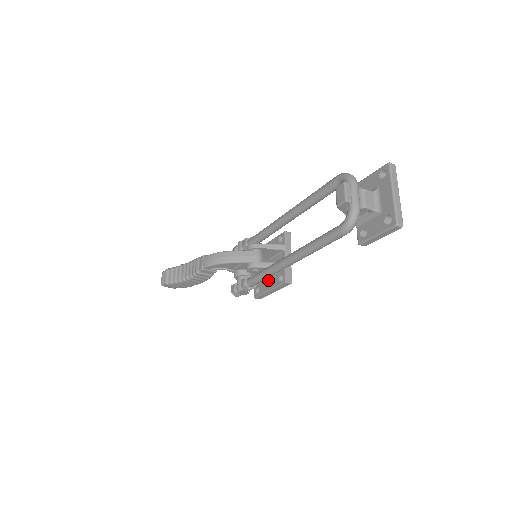
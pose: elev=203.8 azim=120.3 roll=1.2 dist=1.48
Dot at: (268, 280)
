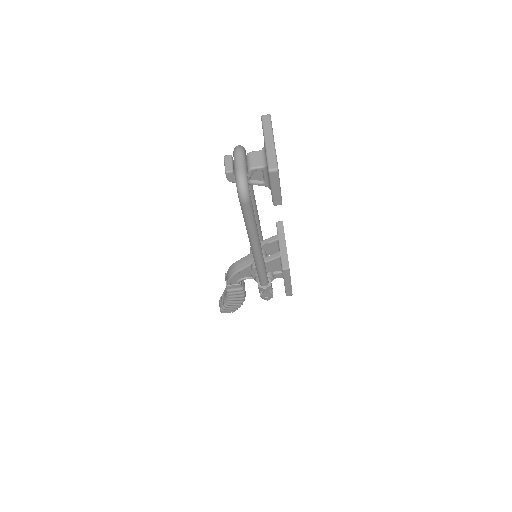
Dot at: occluded
